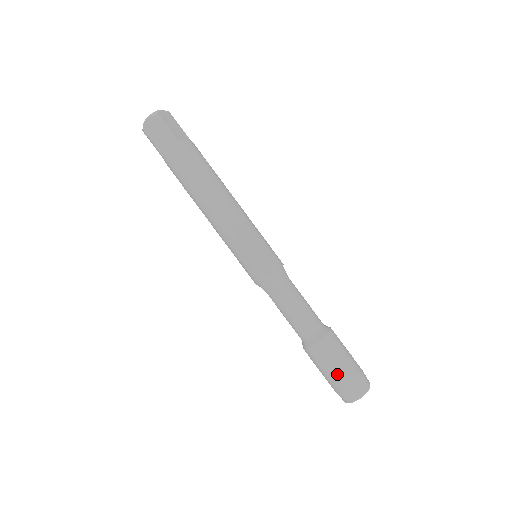
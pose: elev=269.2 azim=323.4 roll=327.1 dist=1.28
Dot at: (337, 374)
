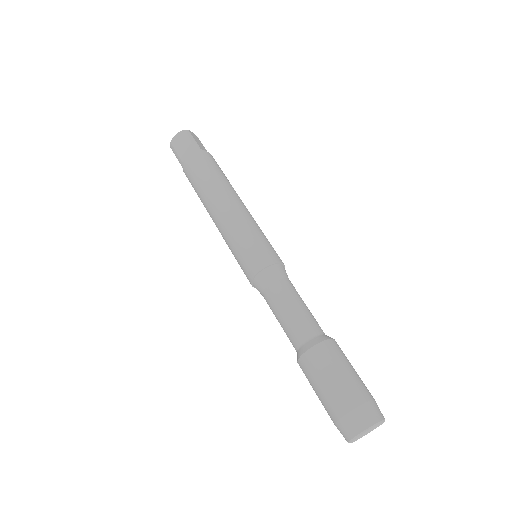
Dot at: (339, 388)
